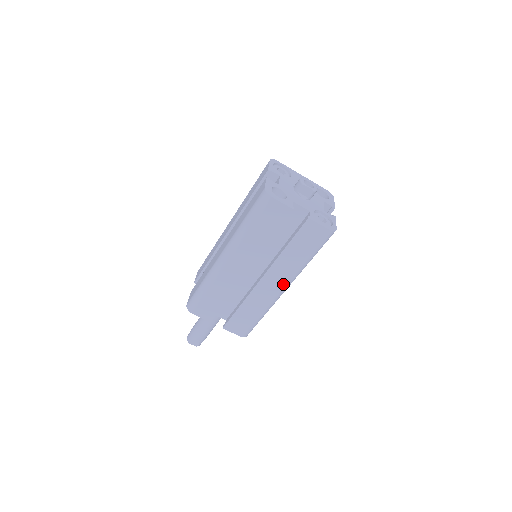
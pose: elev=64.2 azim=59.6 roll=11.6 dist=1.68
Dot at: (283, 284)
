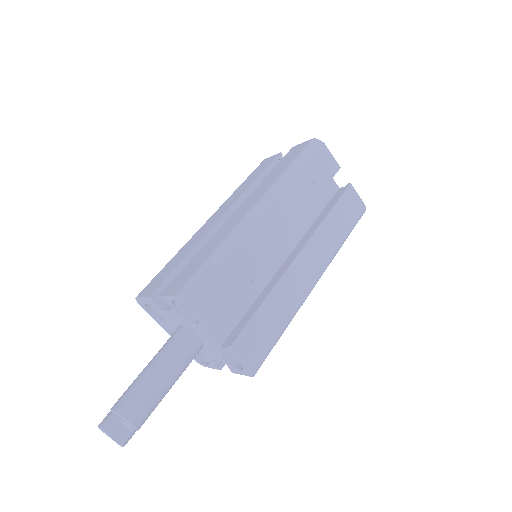
Dot at: (319, 270)
